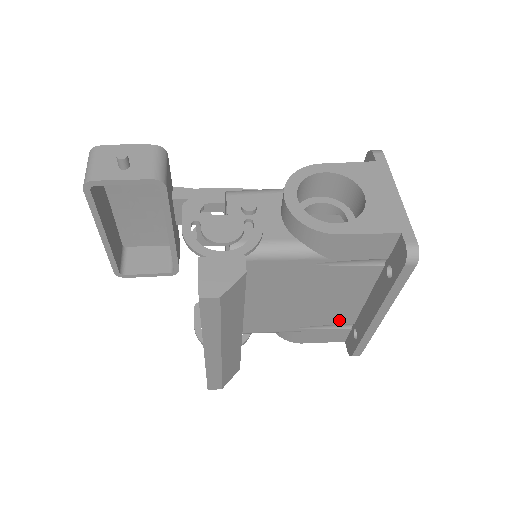
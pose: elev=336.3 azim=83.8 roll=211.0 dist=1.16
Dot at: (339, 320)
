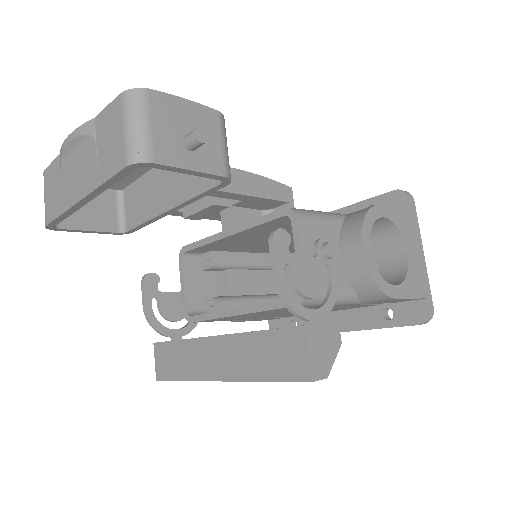
Dot at: occluded
